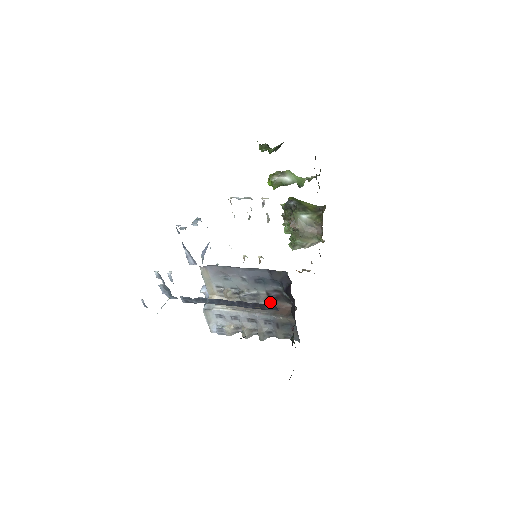
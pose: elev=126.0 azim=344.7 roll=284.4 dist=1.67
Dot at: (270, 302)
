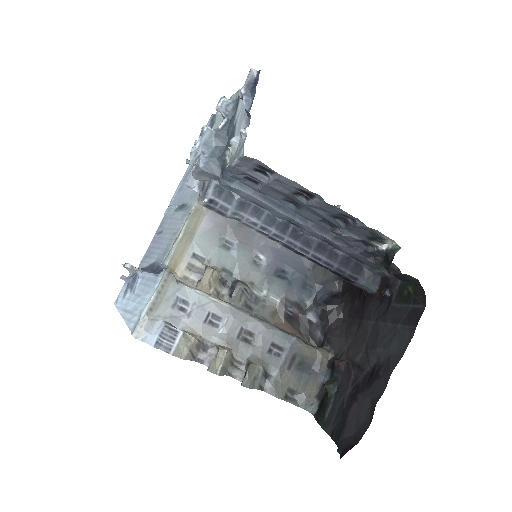
Dot at: (275, 324)
